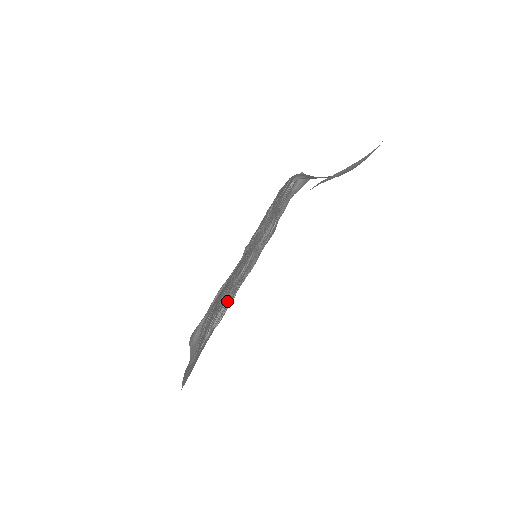
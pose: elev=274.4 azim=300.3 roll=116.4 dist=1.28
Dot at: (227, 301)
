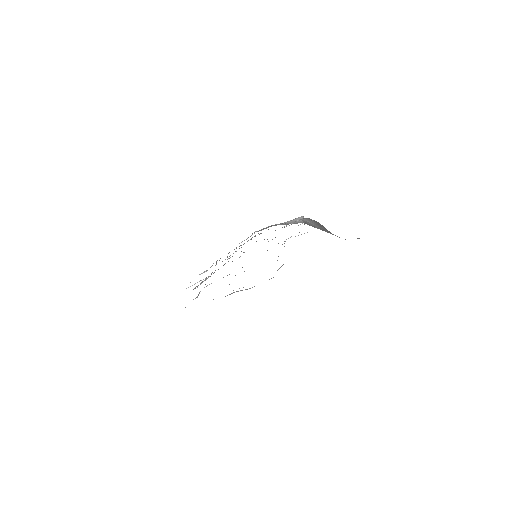
Dot at: occluded
